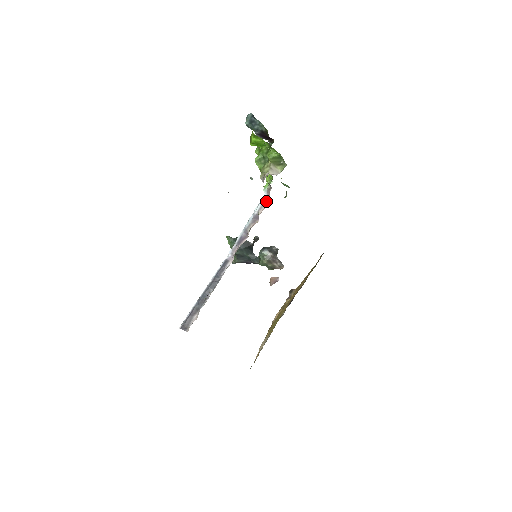
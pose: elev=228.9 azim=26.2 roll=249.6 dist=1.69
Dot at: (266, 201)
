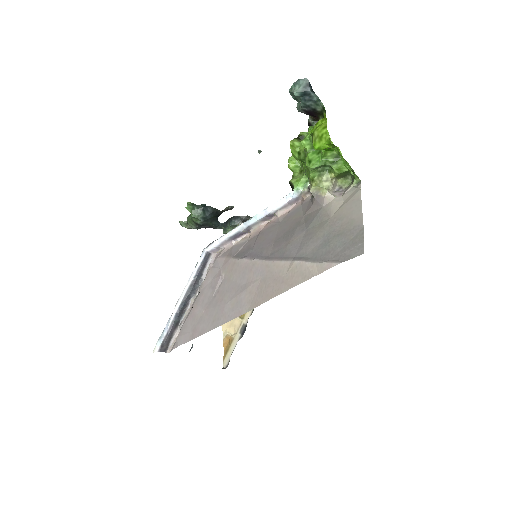
Dot at: (292, 202)
